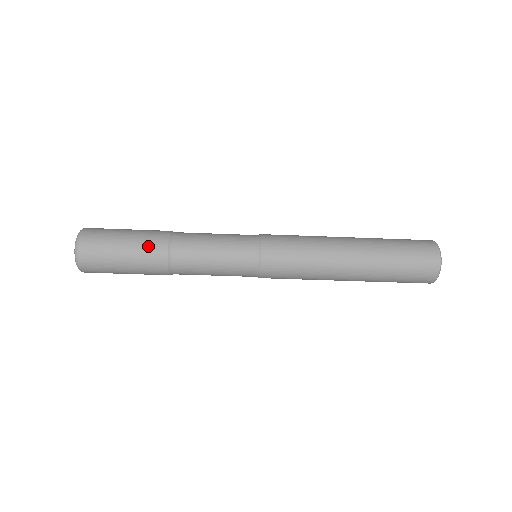
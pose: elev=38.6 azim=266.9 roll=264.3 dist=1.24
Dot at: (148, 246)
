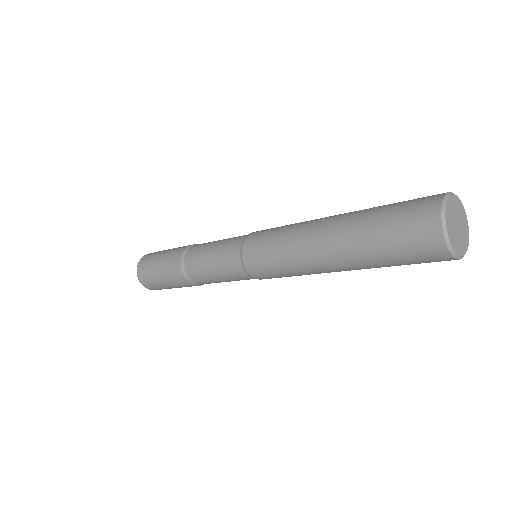
Dot at: (170, 265)
